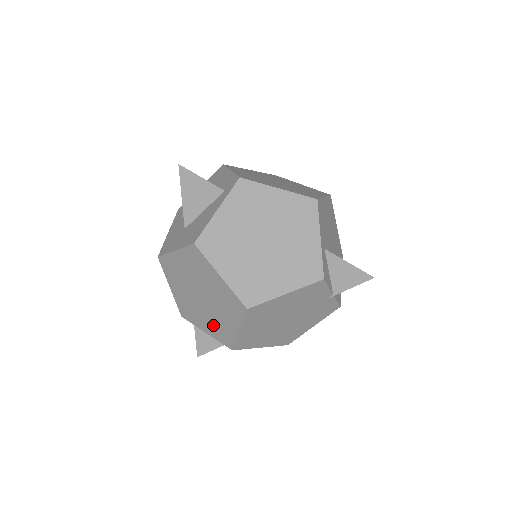
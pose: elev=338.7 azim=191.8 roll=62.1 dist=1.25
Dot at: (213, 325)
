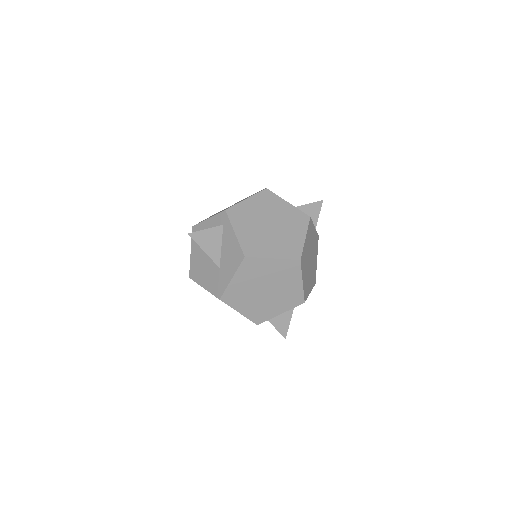
Dot at: (283, 301)
